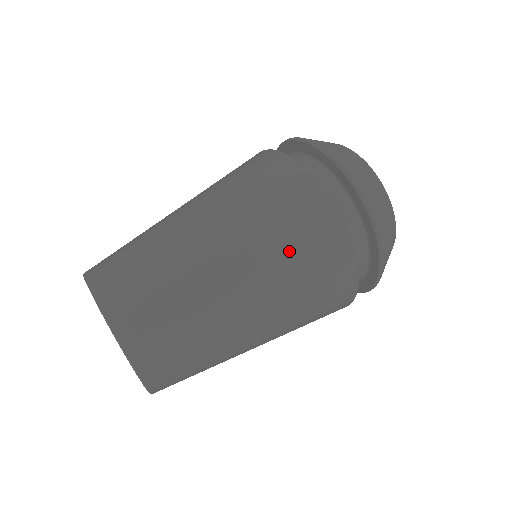
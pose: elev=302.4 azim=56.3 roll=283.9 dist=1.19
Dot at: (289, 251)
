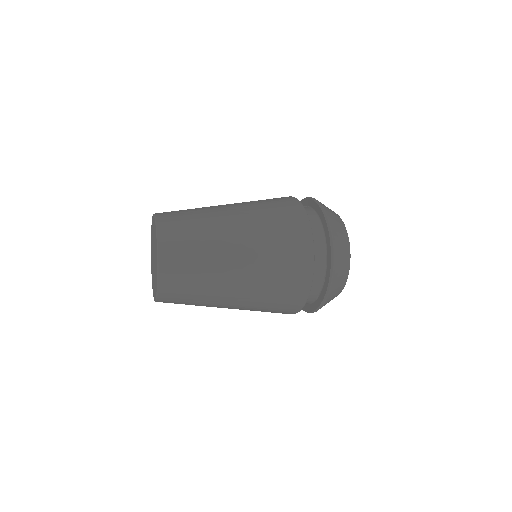
Dot at: (275, 248)
